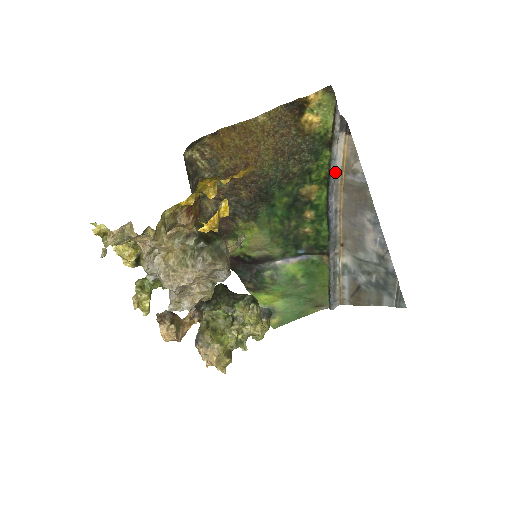
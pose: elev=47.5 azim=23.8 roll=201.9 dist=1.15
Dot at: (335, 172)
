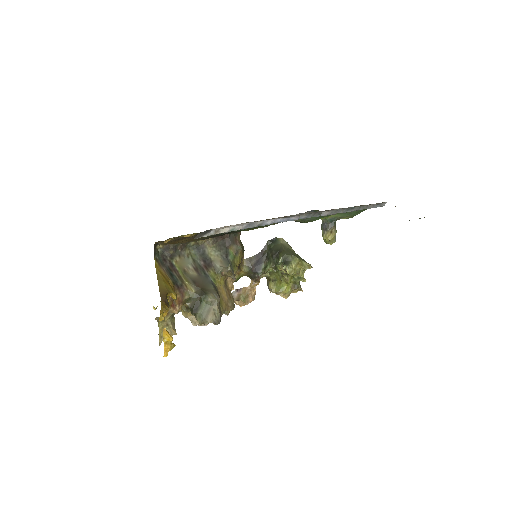
Dot at: (245, 225)
